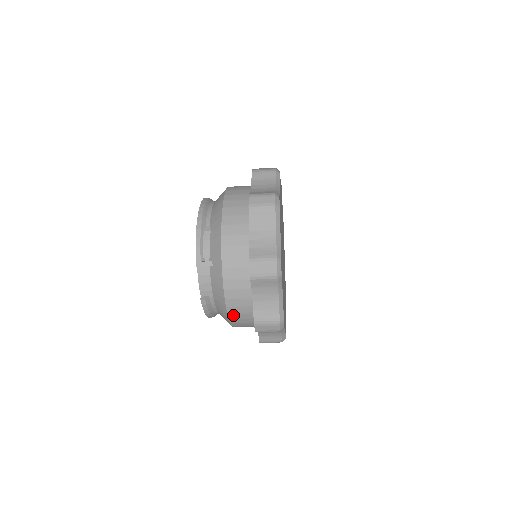
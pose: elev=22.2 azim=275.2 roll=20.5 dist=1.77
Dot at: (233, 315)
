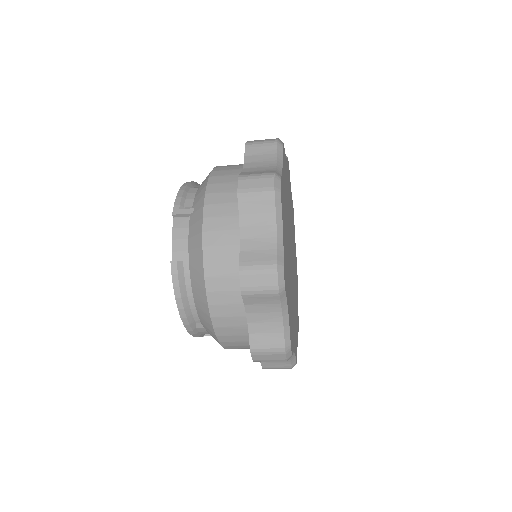
Dot at: (212, 281)
